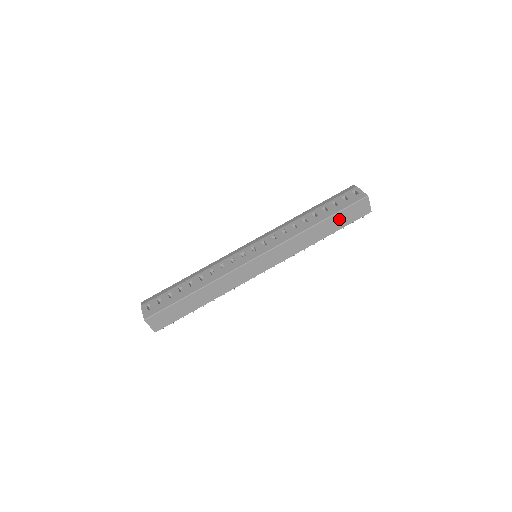
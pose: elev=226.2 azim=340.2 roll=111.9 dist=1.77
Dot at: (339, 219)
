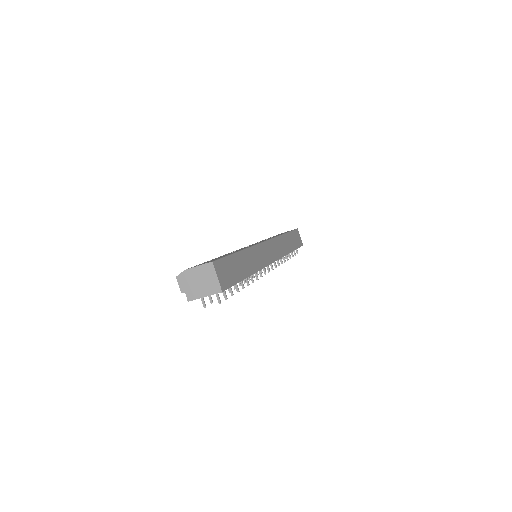
Dot at: (293, 239)
